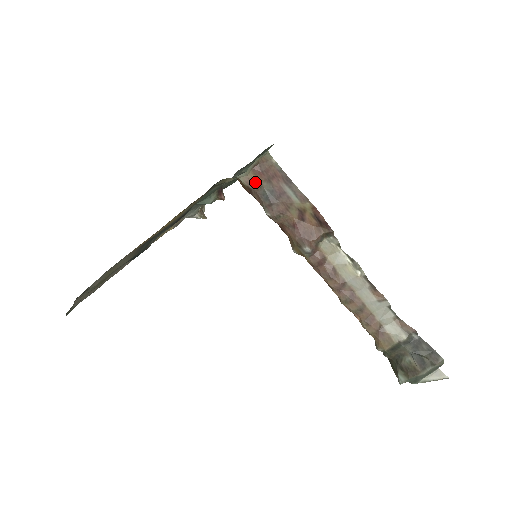
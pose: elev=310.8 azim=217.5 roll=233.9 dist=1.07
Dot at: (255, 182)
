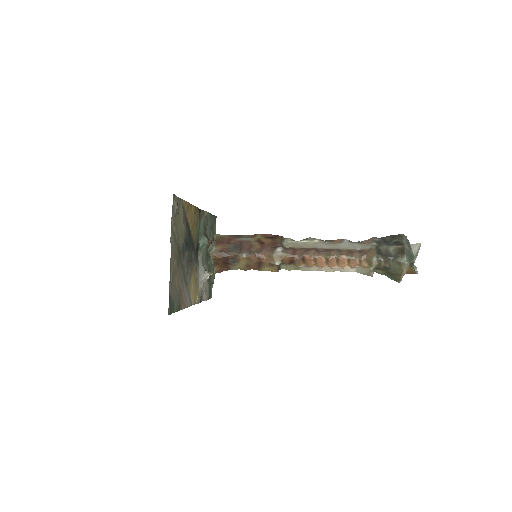
Dot at: (223, 248)
